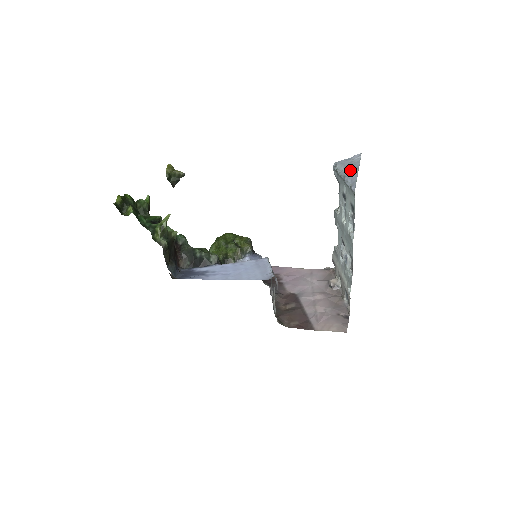
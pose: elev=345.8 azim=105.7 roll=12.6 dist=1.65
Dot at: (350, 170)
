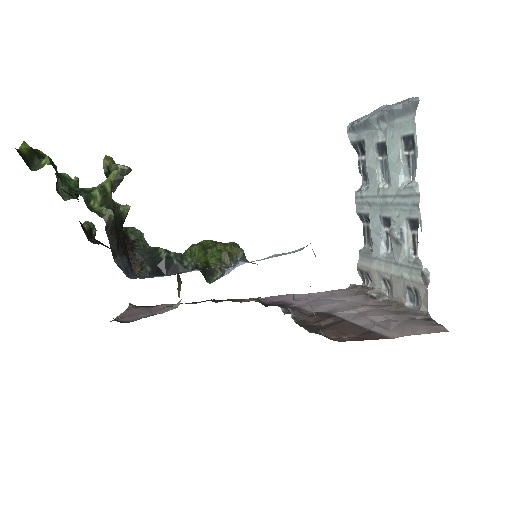
Dot at: (384, 108)
